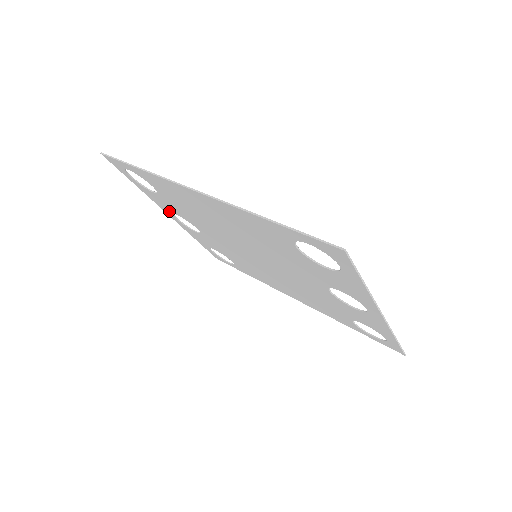
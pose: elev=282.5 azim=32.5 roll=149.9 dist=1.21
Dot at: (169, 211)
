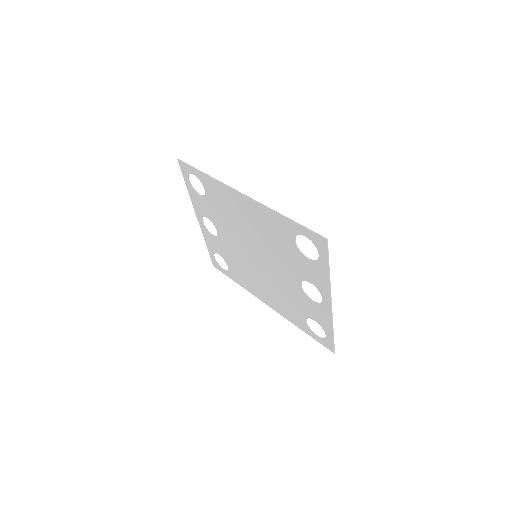
Dot at: (201, 214)
